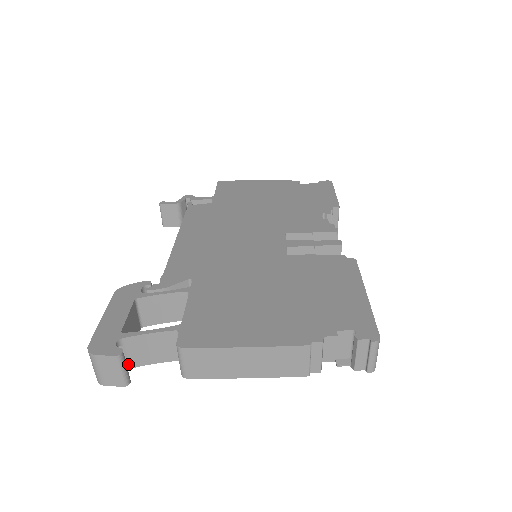
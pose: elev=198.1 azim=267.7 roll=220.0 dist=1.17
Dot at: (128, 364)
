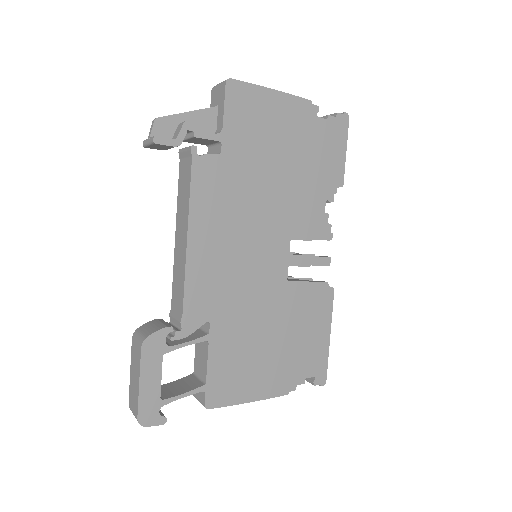
Dot at: occluded
